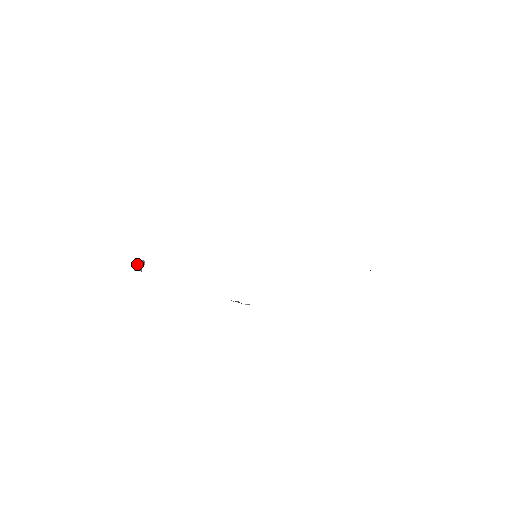
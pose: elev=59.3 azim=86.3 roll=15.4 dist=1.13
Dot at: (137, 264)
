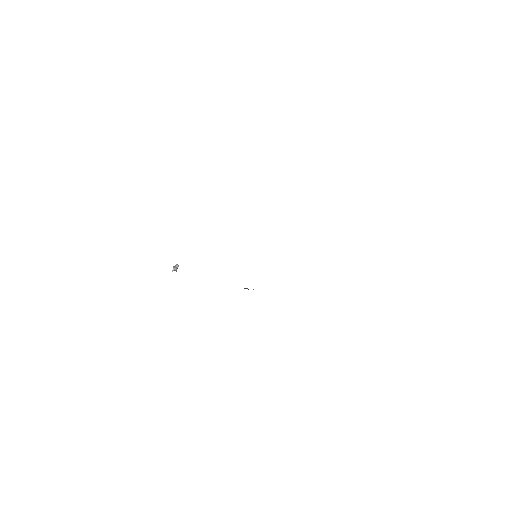
Dot at: (173, 267)
